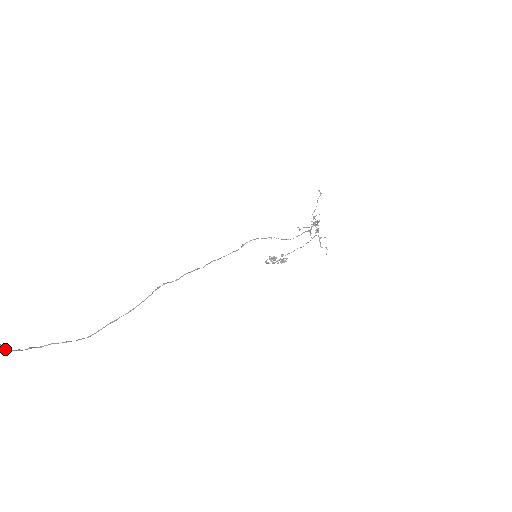
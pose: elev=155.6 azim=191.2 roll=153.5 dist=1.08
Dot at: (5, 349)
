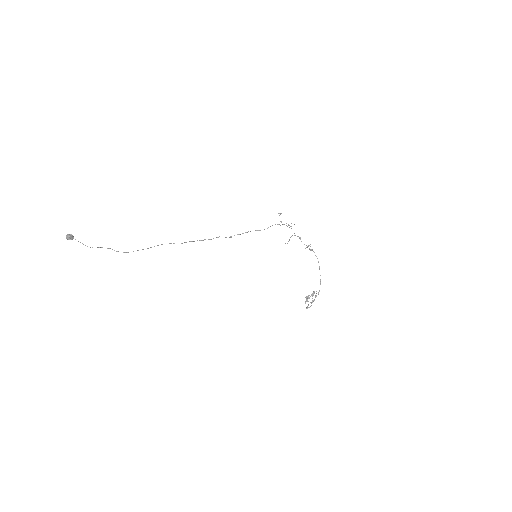
Dot at: (75, 239)
